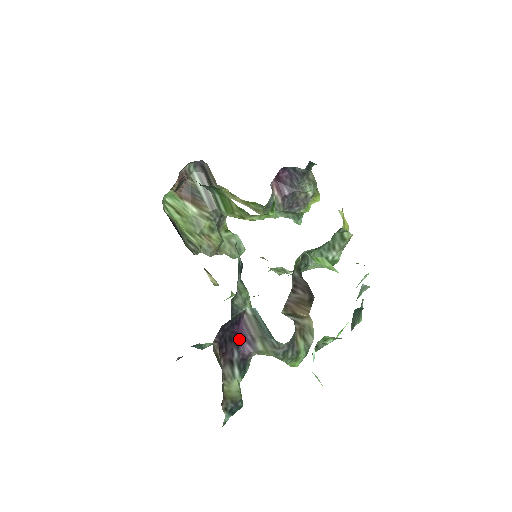
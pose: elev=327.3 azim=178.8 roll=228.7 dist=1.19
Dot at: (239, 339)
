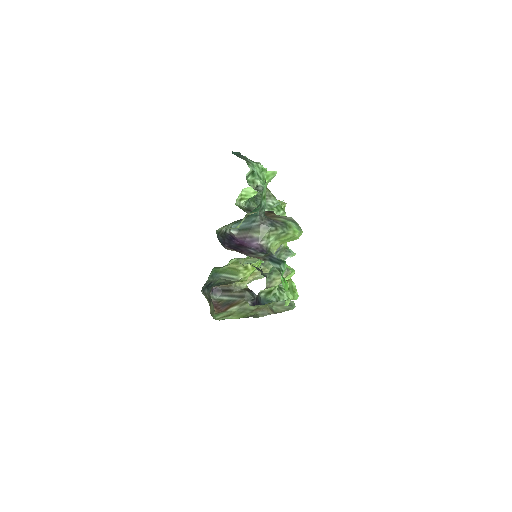
Dot at: (246, 245)
